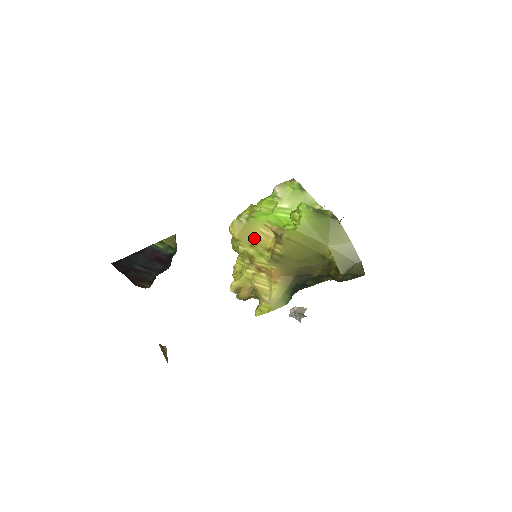
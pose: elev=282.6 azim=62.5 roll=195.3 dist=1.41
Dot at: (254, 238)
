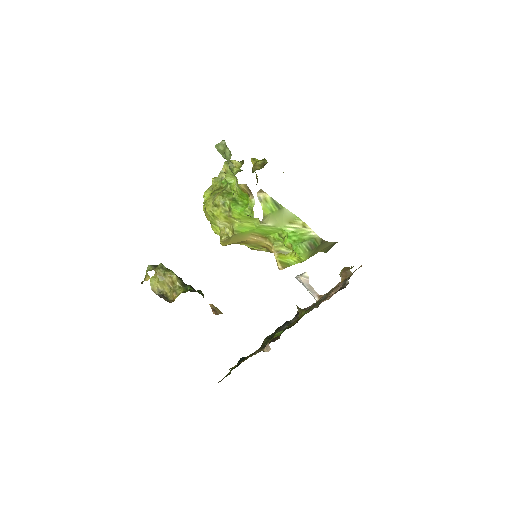
Dot at: (245, 241)
